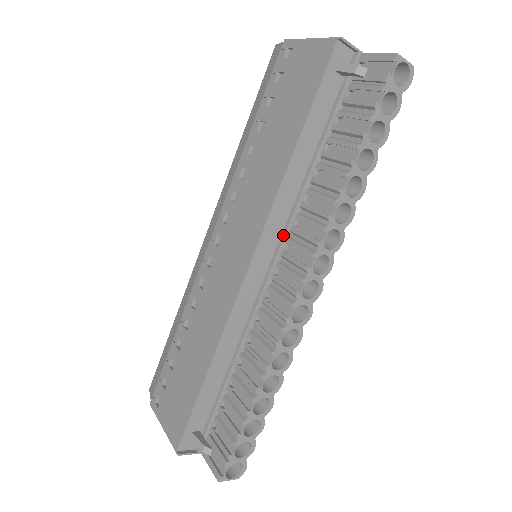
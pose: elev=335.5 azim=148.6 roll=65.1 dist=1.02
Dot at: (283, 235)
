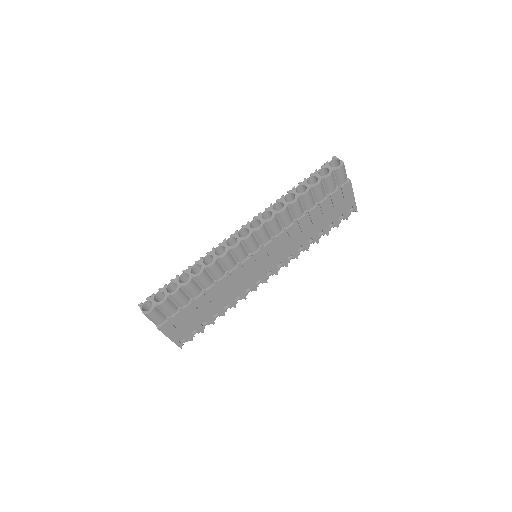
Dot at: occluded
